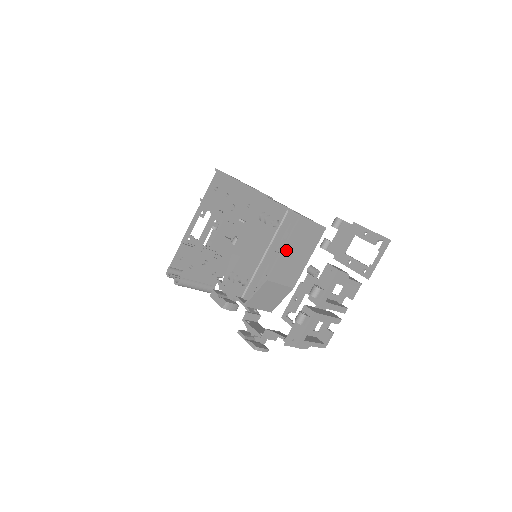
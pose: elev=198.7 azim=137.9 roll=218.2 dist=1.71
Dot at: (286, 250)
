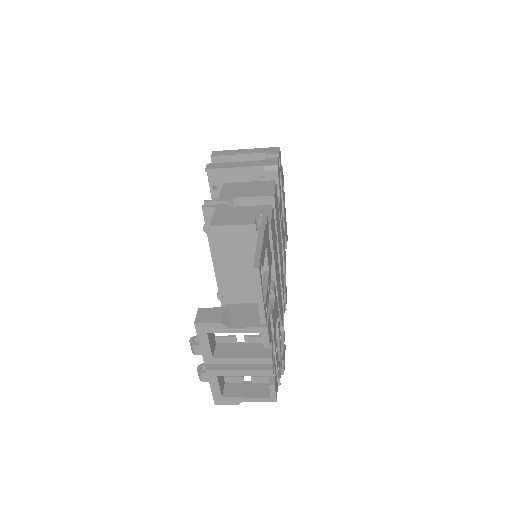
Dot at: (223, 268)
